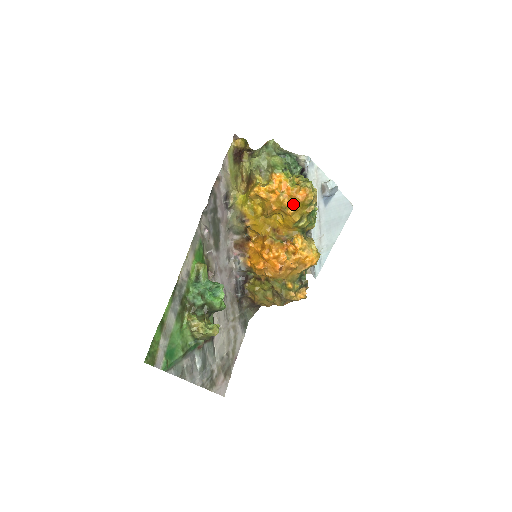
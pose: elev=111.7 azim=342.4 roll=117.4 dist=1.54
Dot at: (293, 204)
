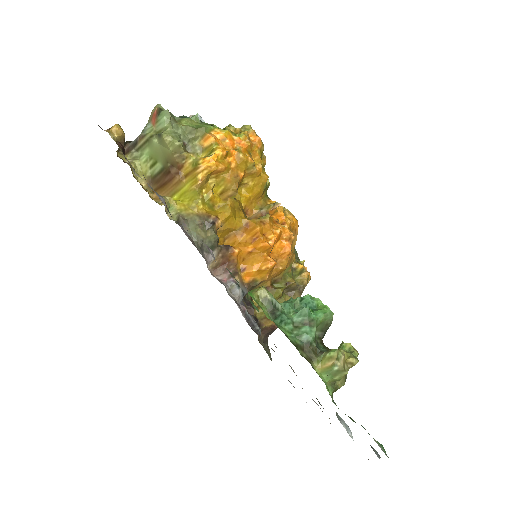
Dot at: (254, 157)
